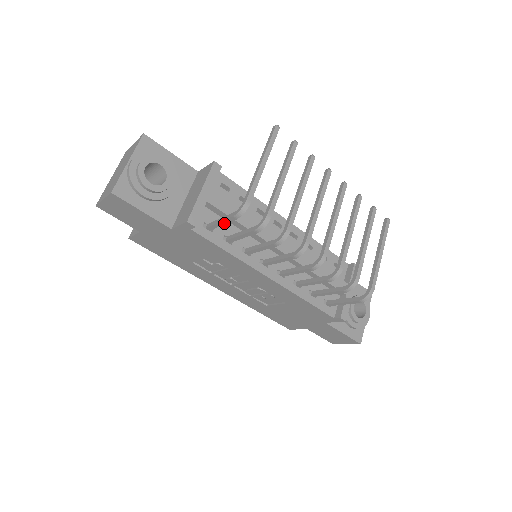
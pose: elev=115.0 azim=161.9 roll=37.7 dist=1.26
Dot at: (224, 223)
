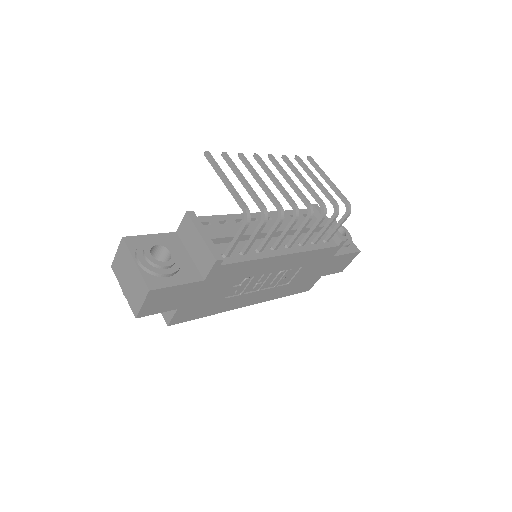
Dot at: (239, 239)
